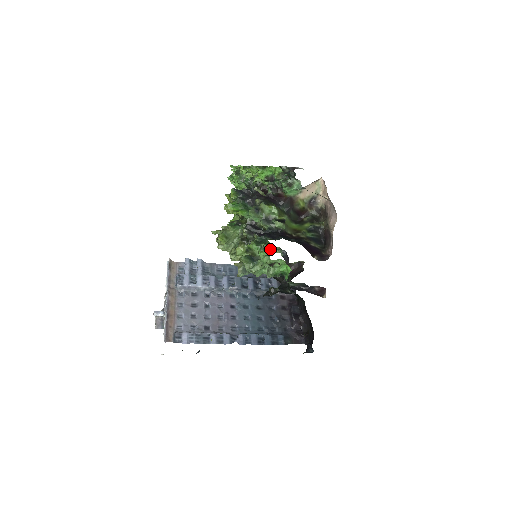
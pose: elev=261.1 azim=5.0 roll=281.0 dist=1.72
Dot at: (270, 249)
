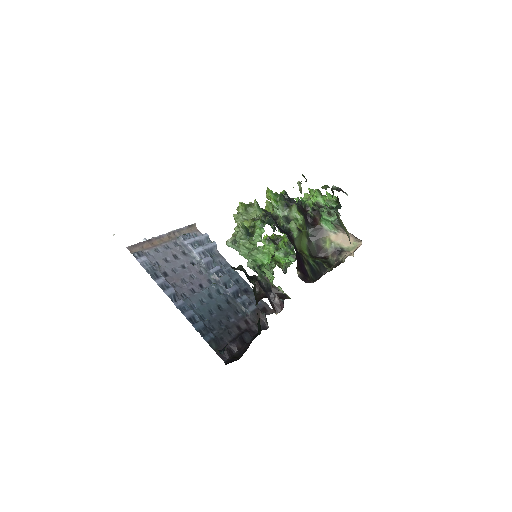
Dot at: (273, 272)
